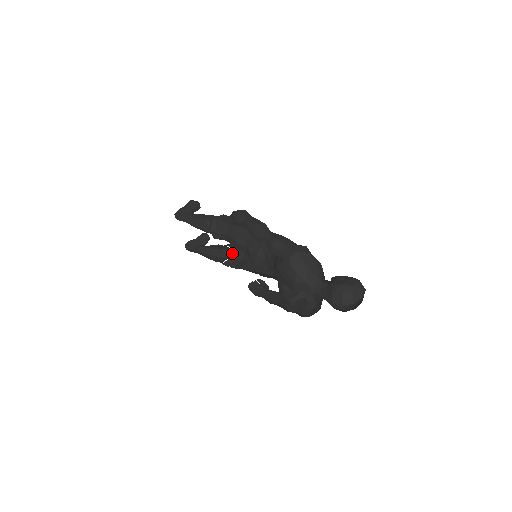
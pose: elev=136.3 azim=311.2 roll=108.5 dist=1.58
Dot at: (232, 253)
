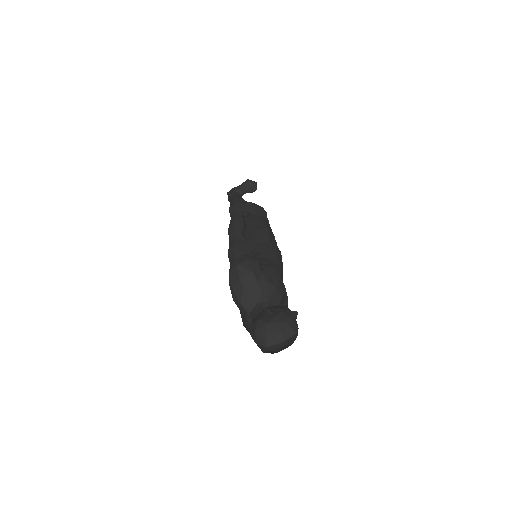
Dot at: occluded
